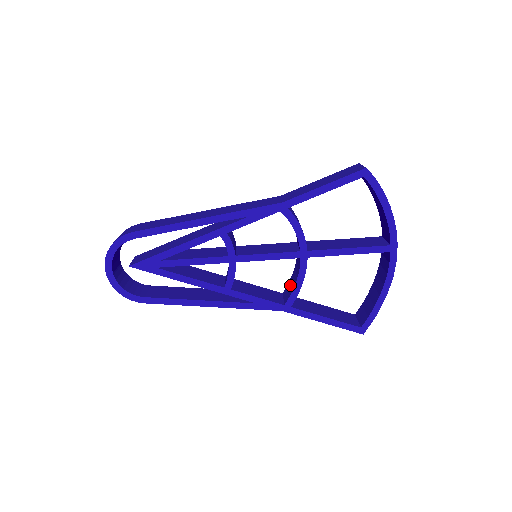
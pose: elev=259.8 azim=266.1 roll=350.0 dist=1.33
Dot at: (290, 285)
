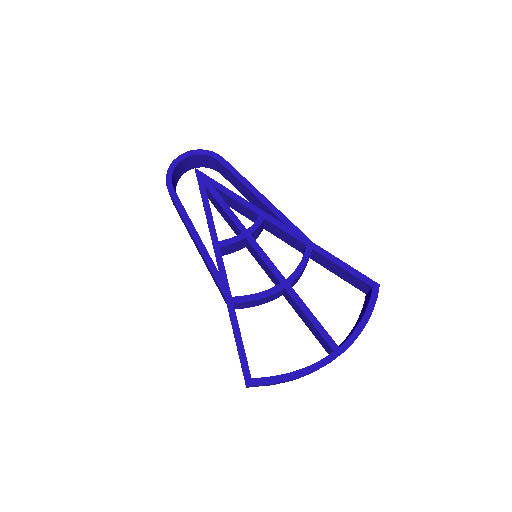
Dot at: occluded
